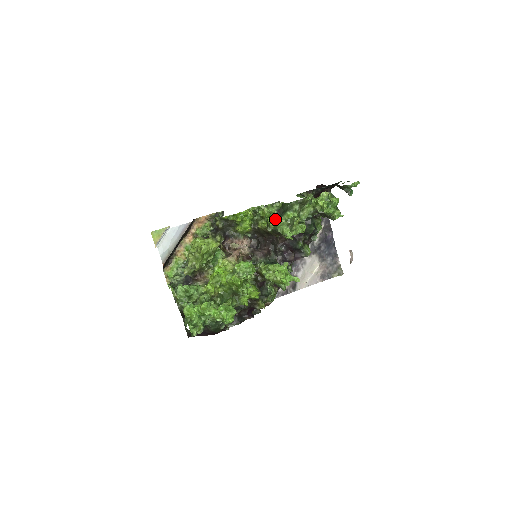
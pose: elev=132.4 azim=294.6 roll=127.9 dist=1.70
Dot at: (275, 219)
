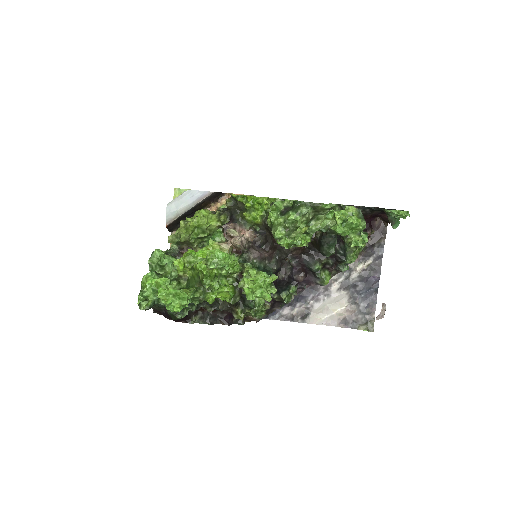
Dot at: (276, 215)
